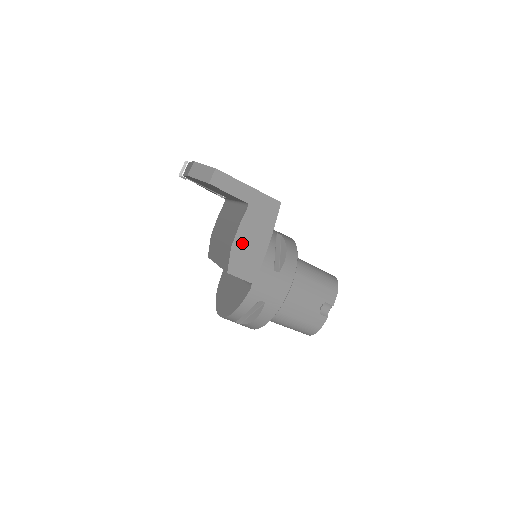
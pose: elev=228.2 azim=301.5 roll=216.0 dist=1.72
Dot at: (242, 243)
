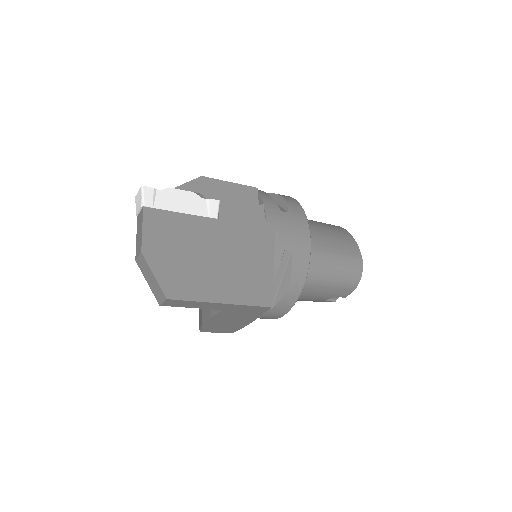
Dot at: (216, 323)
